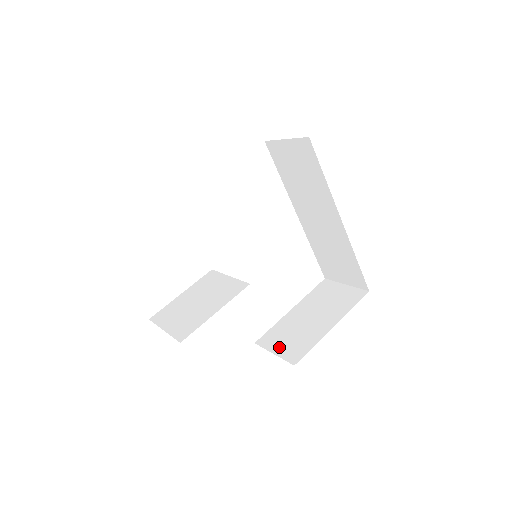
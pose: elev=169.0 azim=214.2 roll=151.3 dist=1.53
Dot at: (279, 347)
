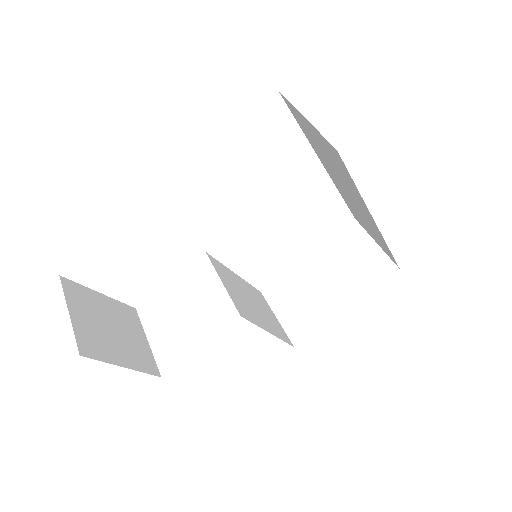
Dot at: (284, 312)
